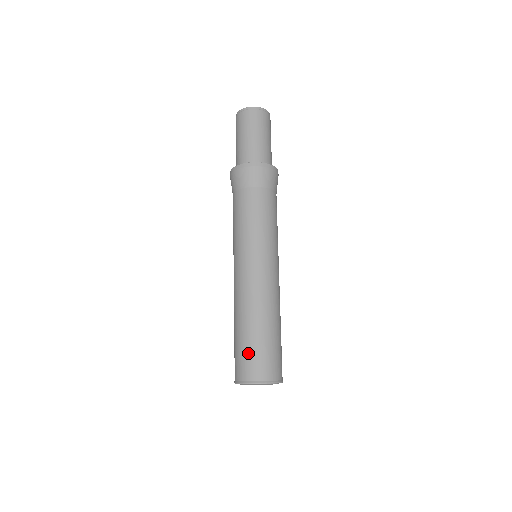
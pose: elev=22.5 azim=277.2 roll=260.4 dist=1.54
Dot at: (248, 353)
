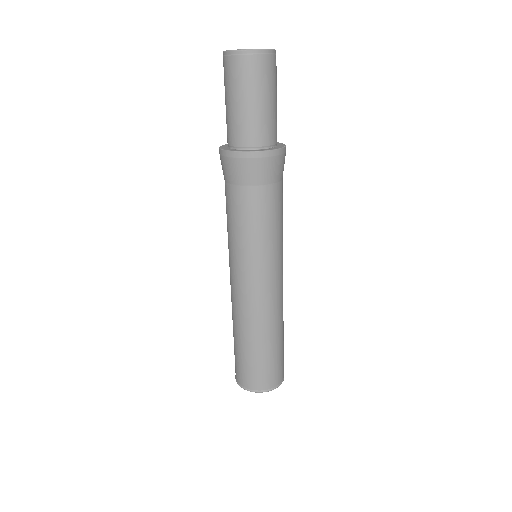
Dot at: (251, 367)
